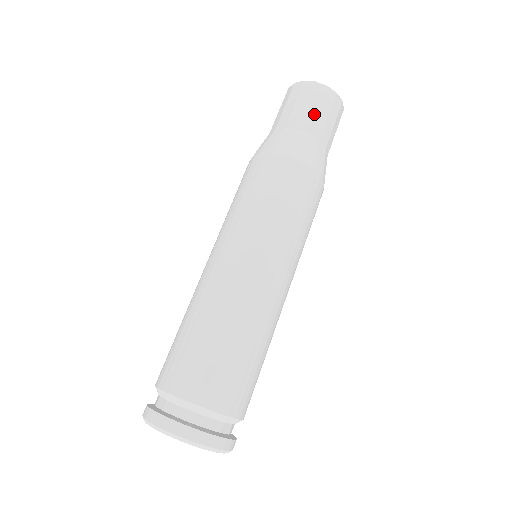
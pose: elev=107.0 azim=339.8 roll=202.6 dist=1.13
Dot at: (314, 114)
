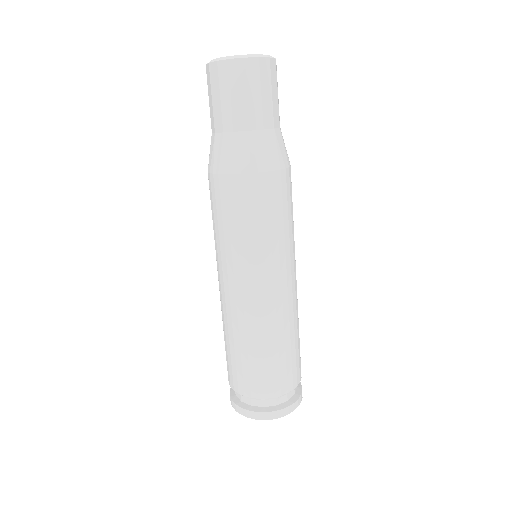
Dot at: (245, 104)
